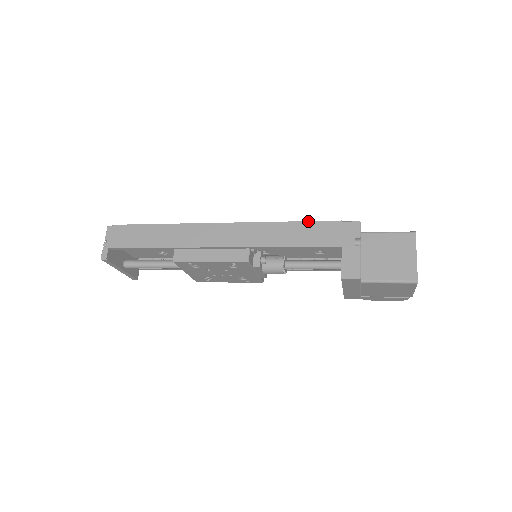
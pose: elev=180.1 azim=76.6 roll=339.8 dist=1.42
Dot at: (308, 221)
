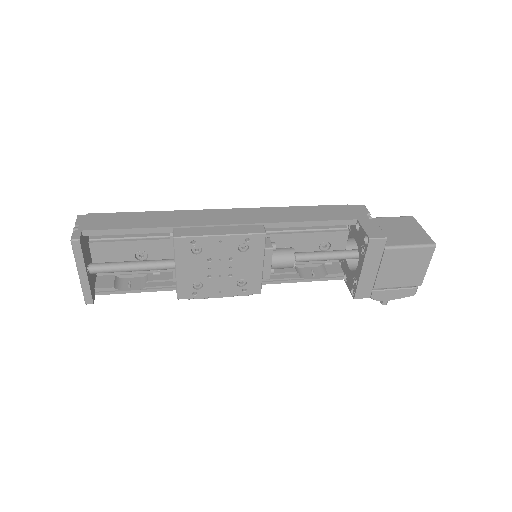
Dot at: occluded
